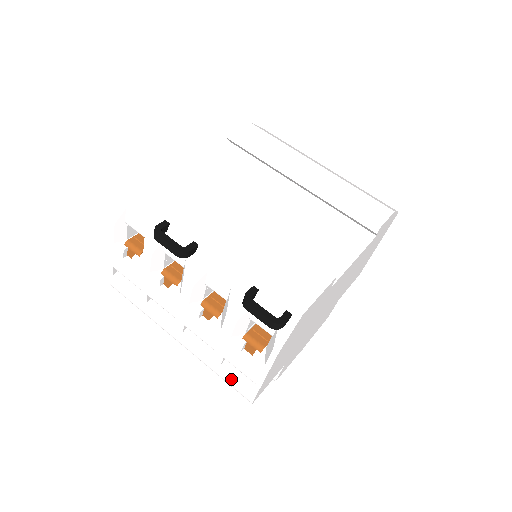
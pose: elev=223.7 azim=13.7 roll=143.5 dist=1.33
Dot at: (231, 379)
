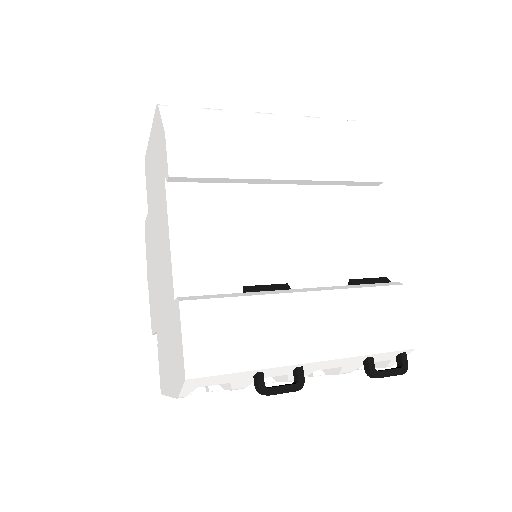
Dot at: occluded
